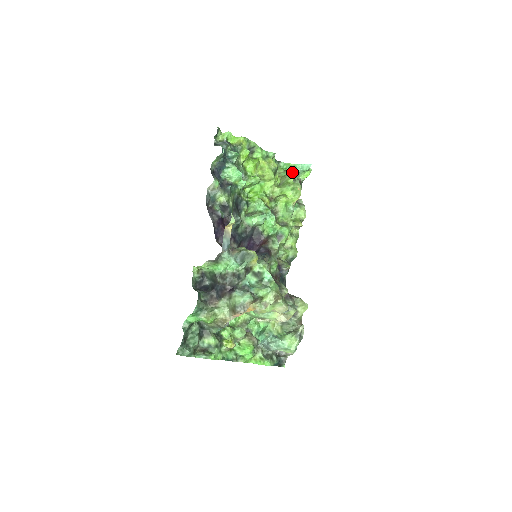
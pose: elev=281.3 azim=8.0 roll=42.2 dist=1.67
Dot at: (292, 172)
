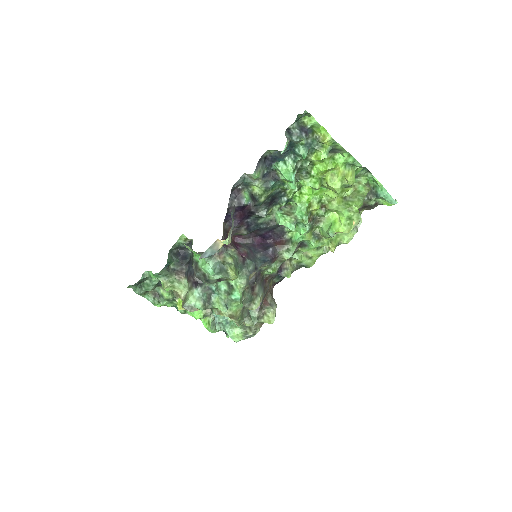
Dot at: (375, 190)
